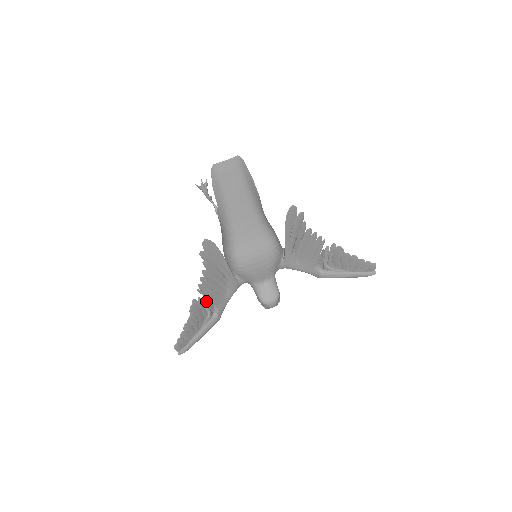
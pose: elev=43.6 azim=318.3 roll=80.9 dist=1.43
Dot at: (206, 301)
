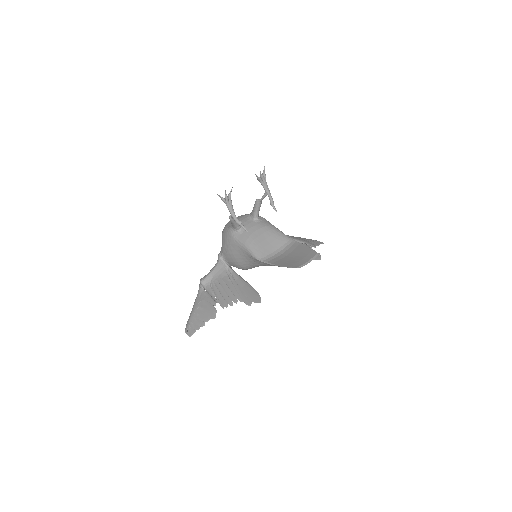
Dot at: (215, 300)
